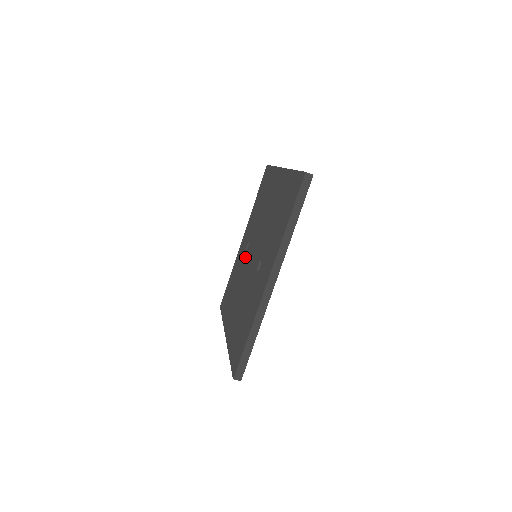
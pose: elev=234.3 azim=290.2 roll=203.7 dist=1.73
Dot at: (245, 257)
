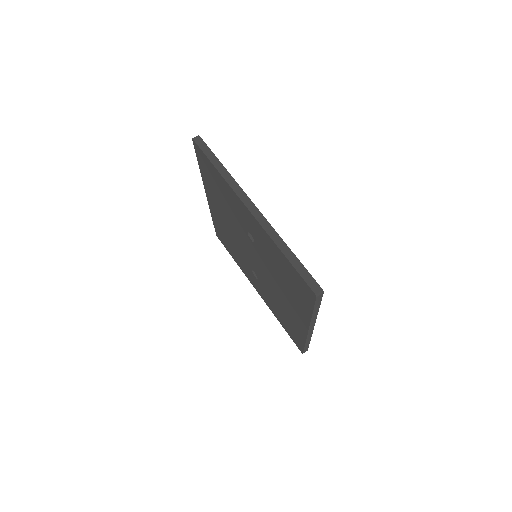
Dot at: (260, 279)
